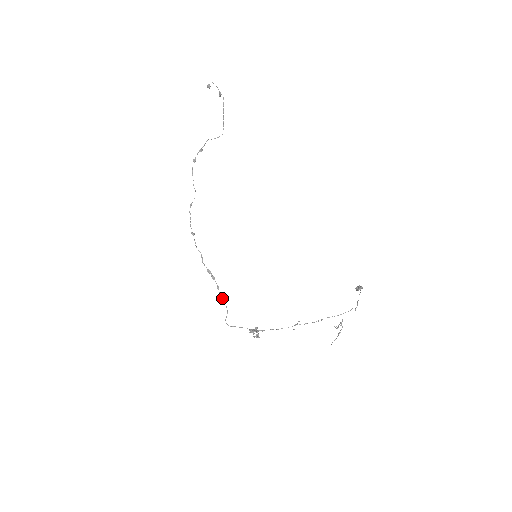
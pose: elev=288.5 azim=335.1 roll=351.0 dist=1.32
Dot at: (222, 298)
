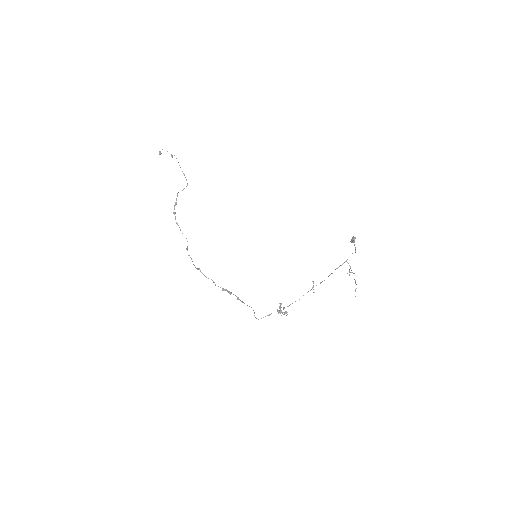
Dot at: (244, 303)
